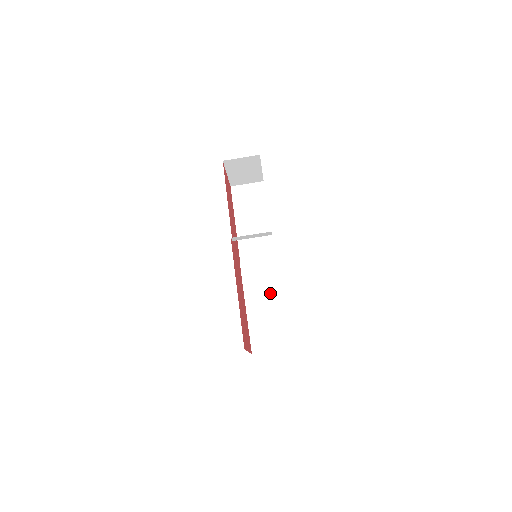
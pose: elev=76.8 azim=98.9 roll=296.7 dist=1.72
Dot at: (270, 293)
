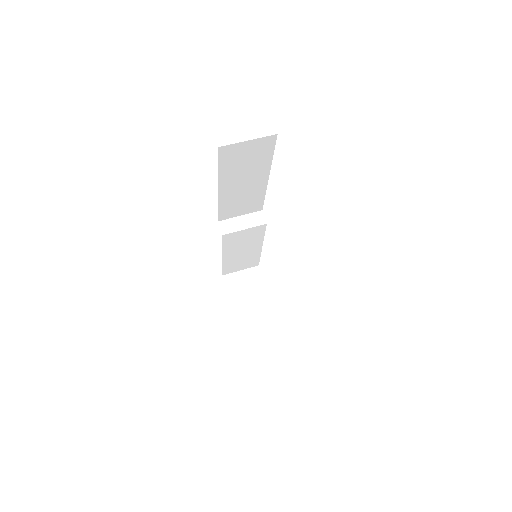
Dot at: occluded
